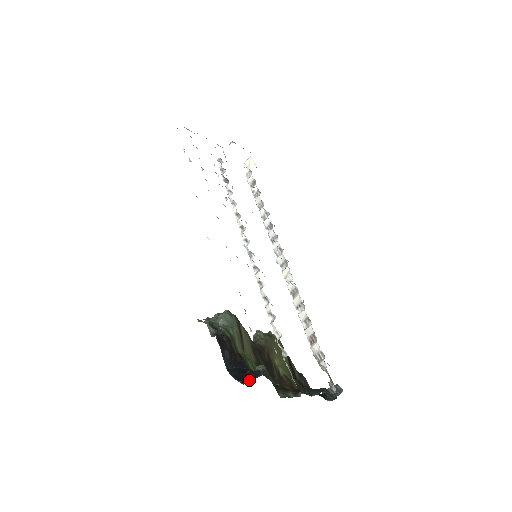
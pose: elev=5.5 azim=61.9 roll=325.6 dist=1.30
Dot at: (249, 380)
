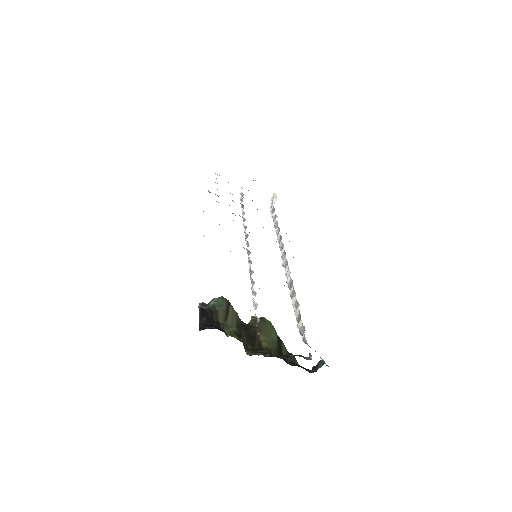
Dot at: (208, 328)
